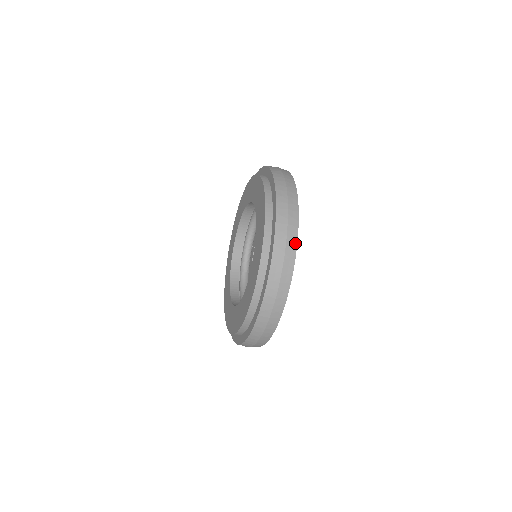
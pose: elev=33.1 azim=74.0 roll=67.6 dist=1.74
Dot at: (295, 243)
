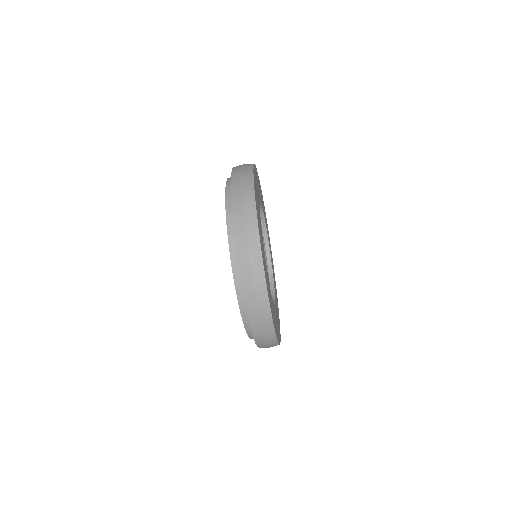
Dot at: (257, 234)
